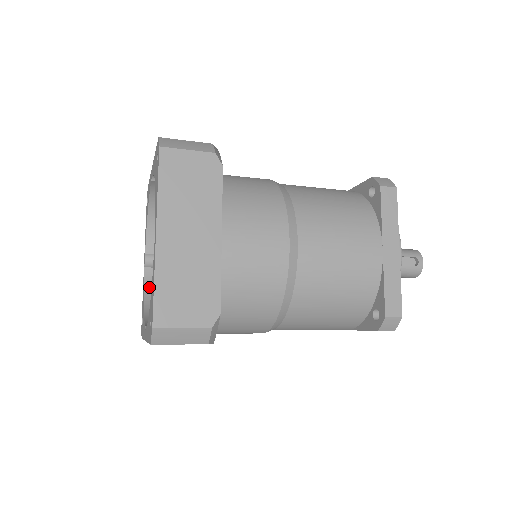
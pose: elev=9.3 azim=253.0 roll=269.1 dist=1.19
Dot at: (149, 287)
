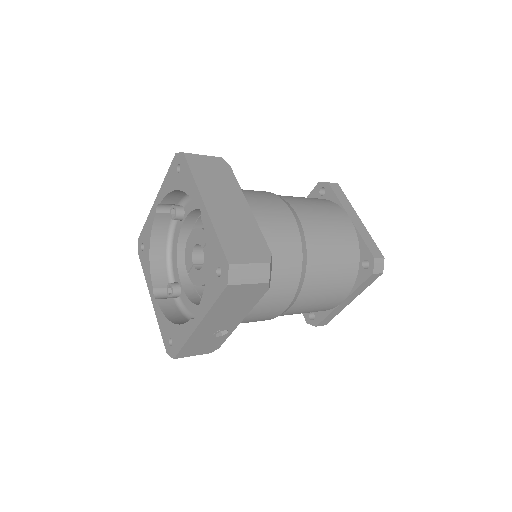
Dot at: (167, 312)
